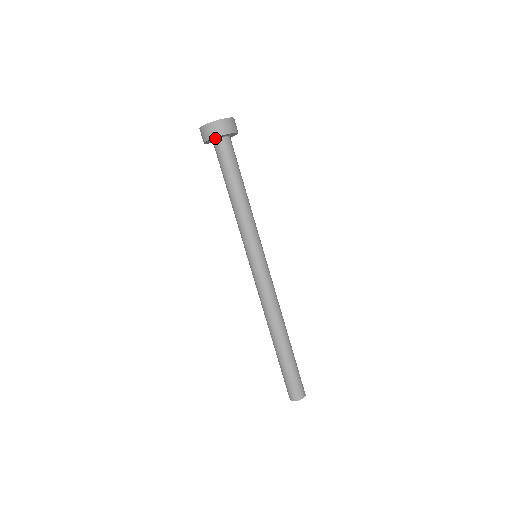
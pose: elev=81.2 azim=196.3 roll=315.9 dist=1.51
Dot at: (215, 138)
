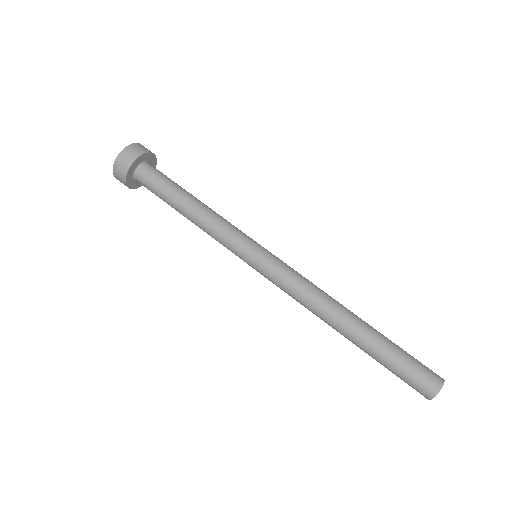
Dot at: (141, 160)
